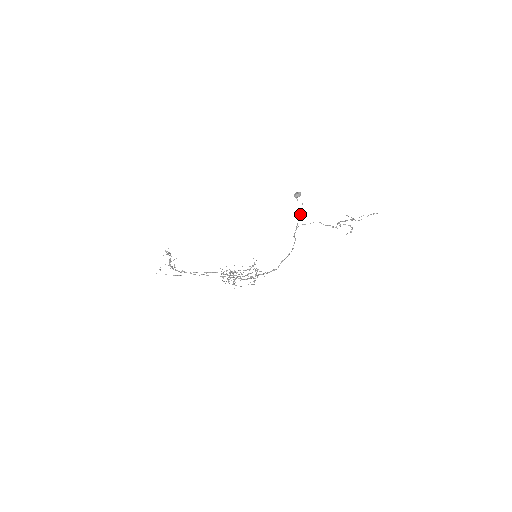
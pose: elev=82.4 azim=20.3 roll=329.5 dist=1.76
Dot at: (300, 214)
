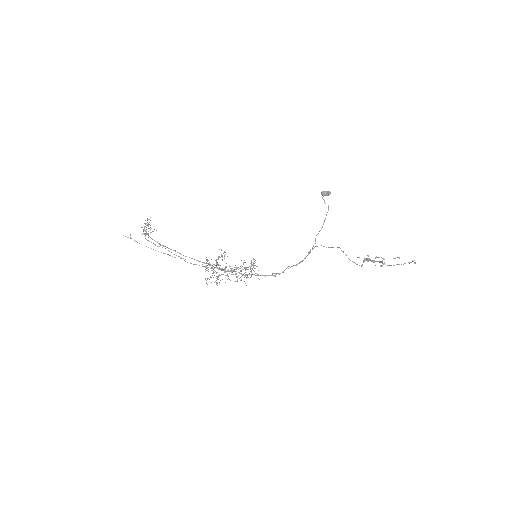
Dot at: (323, 223)
